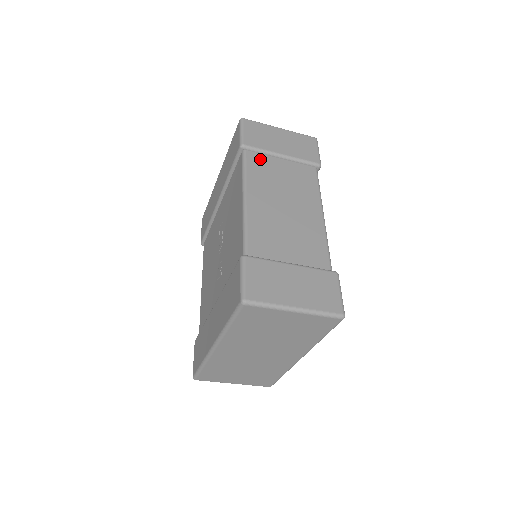
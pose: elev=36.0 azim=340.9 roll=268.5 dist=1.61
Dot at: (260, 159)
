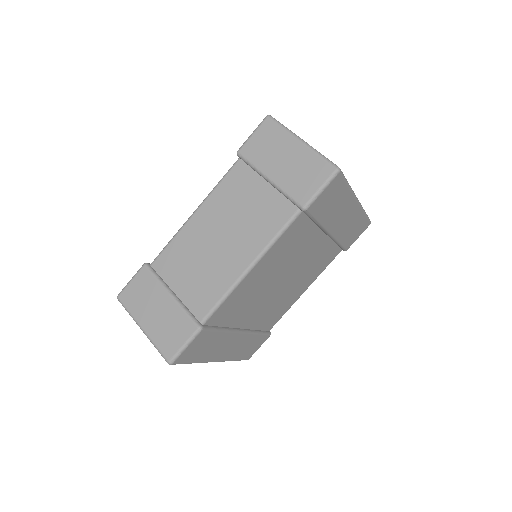
Dot at: (245, 175)
